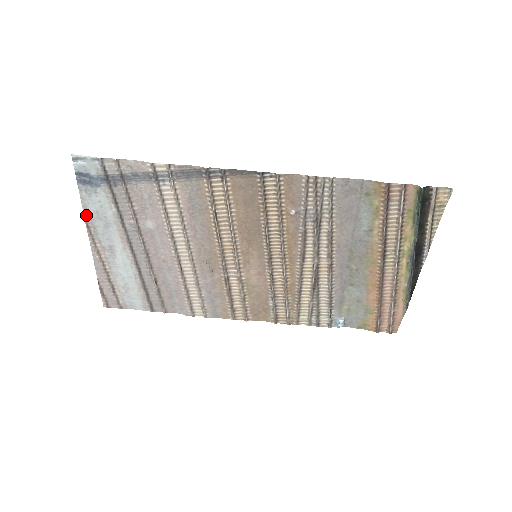
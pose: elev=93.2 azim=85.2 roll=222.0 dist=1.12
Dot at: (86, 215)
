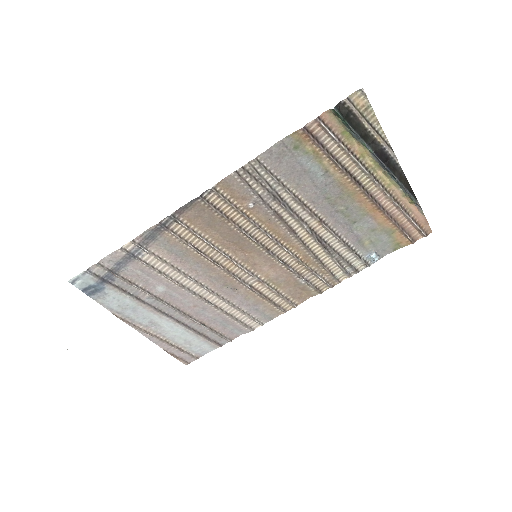
Dot at: (115, 313)
